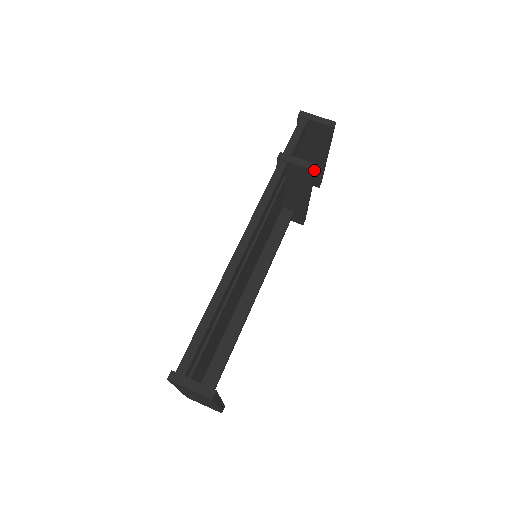
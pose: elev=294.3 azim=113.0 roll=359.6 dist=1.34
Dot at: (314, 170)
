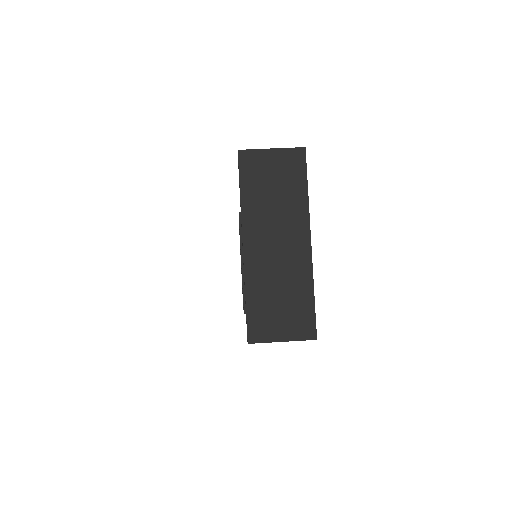
Dot at: occluded
